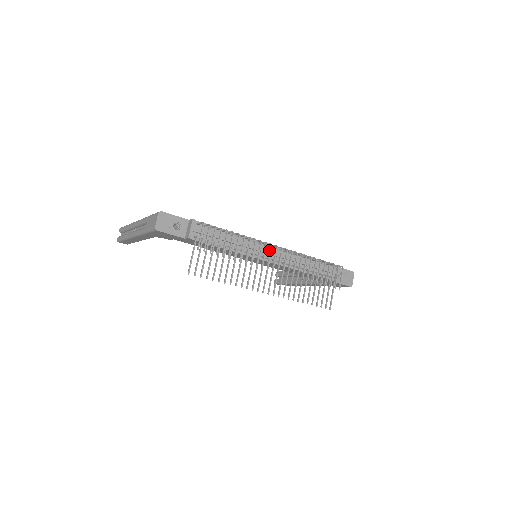
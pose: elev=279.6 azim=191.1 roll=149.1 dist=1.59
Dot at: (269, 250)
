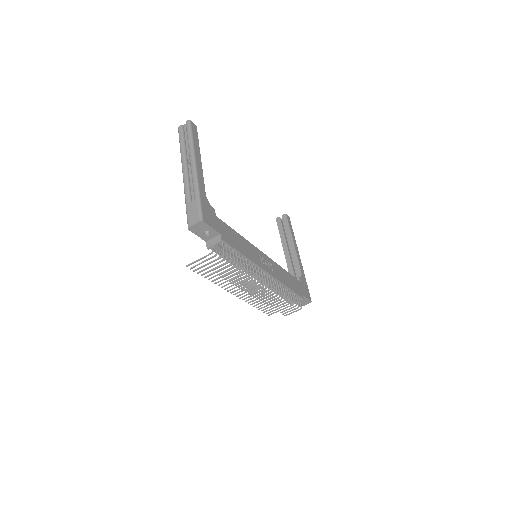
Dot at: occluded
